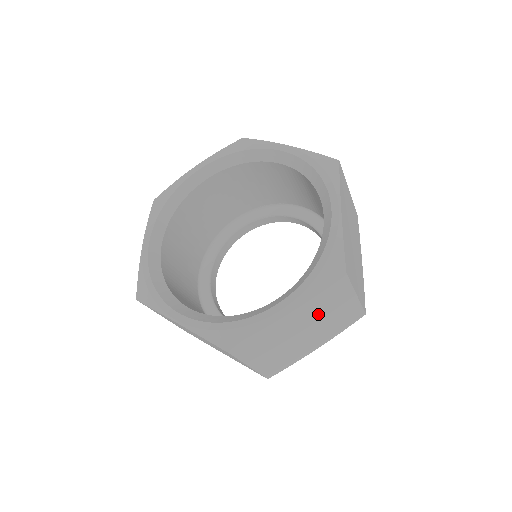
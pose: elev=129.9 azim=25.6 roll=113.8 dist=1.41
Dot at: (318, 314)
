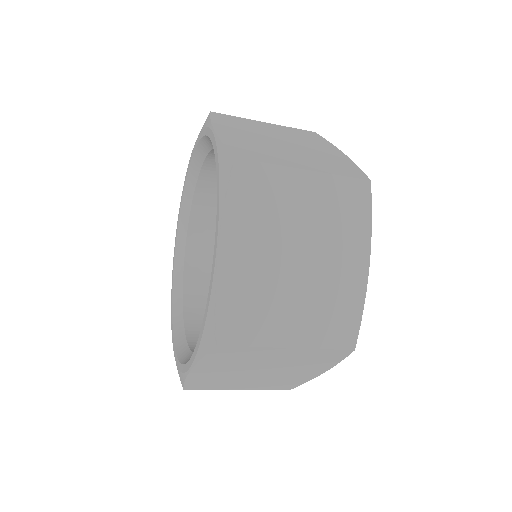
Dot at: (254, 363)
